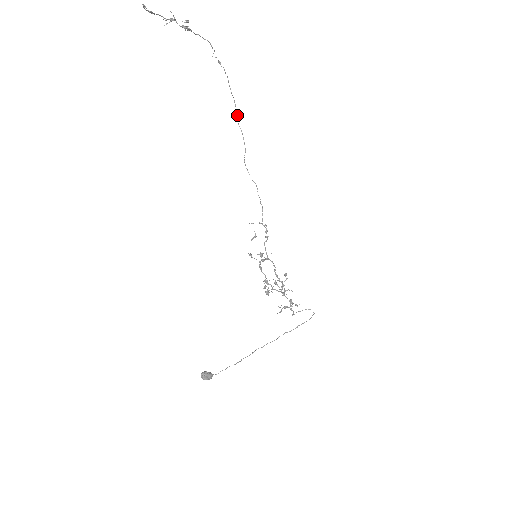
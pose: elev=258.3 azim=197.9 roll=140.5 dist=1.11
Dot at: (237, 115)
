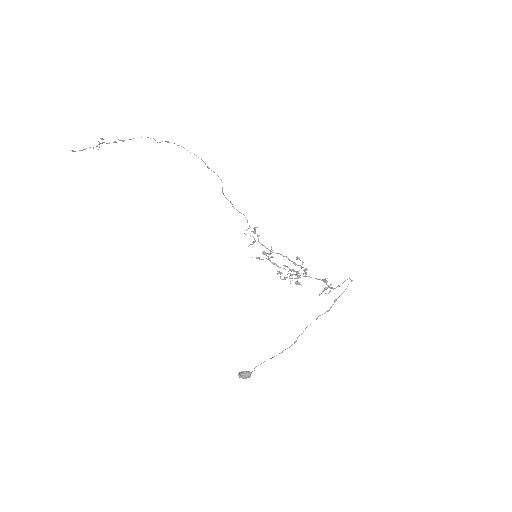
Dot at: occluded
